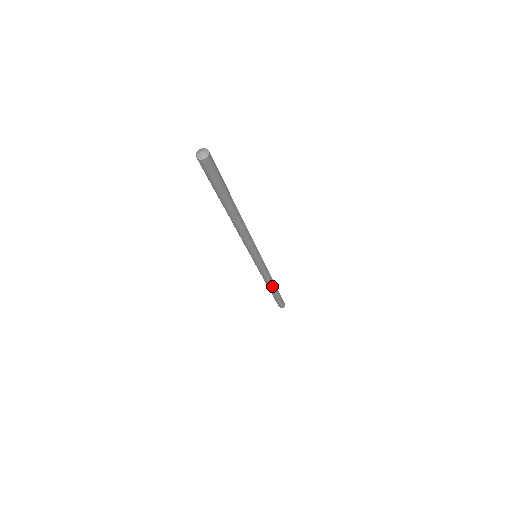
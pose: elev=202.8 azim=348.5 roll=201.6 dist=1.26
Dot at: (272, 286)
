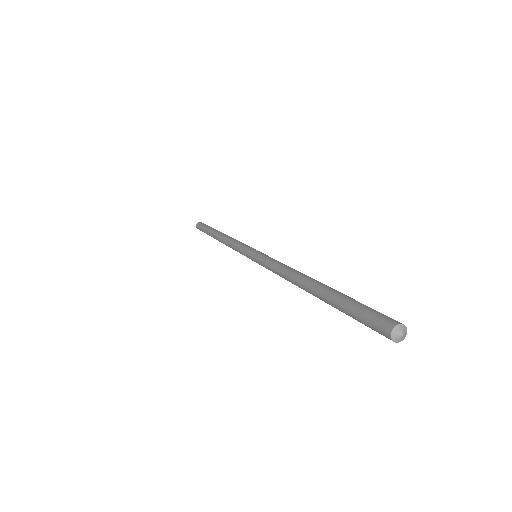
Dot at: occluded
